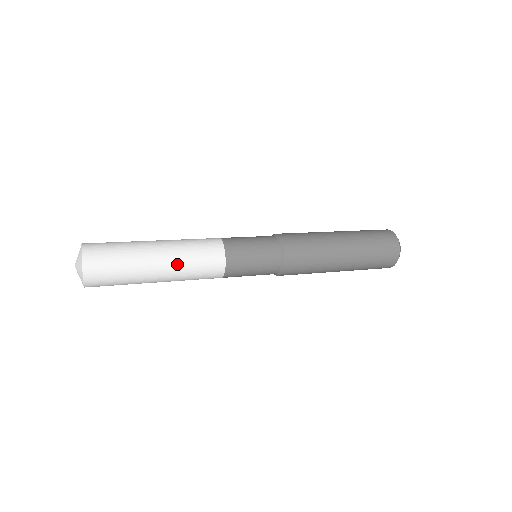
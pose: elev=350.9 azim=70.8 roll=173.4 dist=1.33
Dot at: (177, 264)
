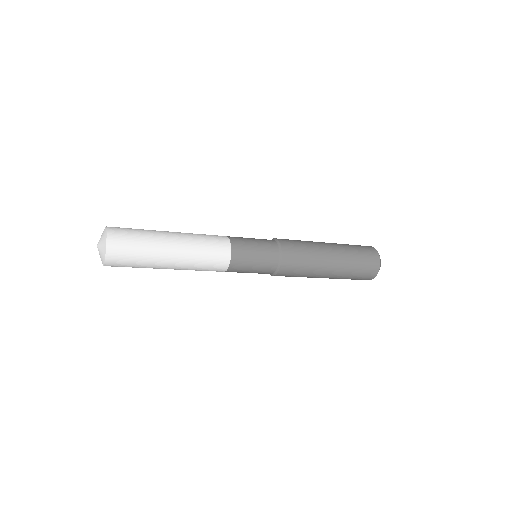
Dot at: (189, 255)
